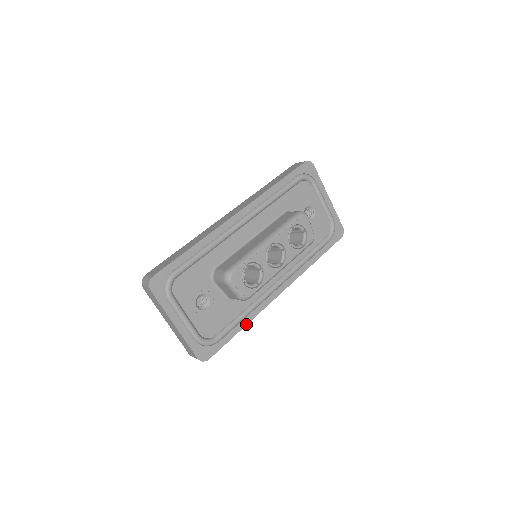
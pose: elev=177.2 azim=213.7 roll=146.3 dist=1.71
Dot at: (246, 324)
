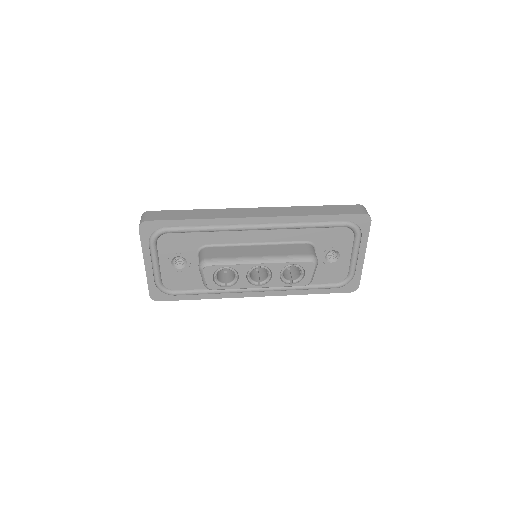
Dot at: (207, 298)
